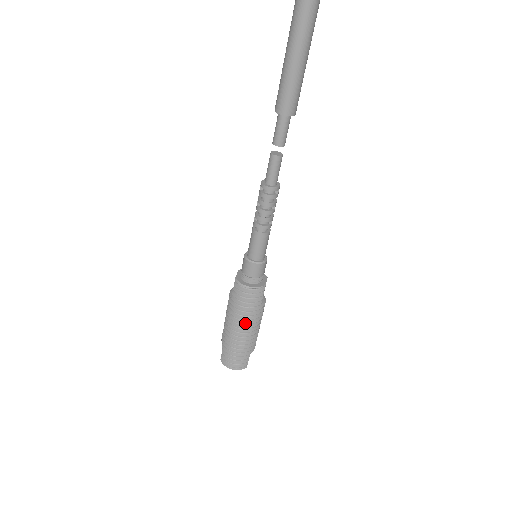
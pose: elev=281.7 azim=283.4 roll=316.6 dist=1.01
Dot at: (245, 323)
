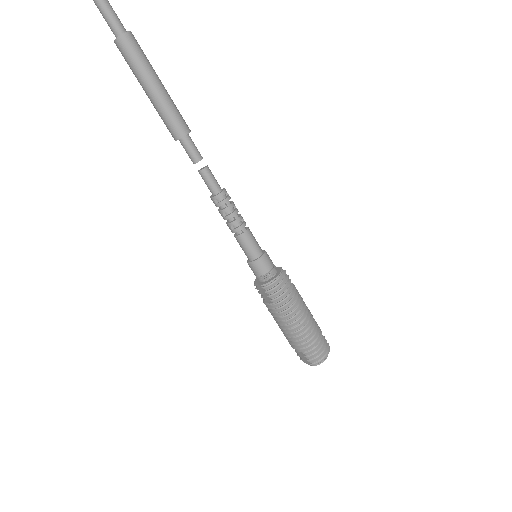
Dot at: (299, 308)
